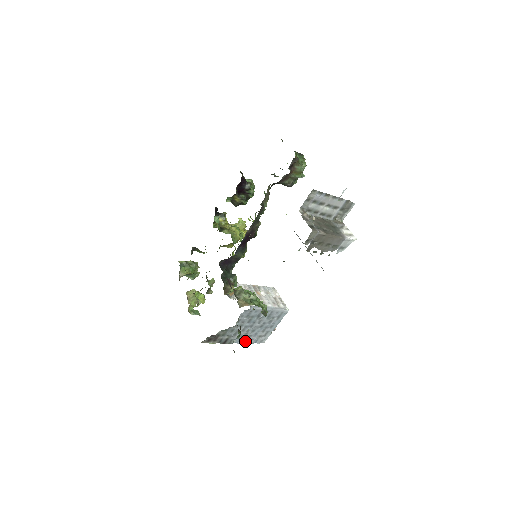
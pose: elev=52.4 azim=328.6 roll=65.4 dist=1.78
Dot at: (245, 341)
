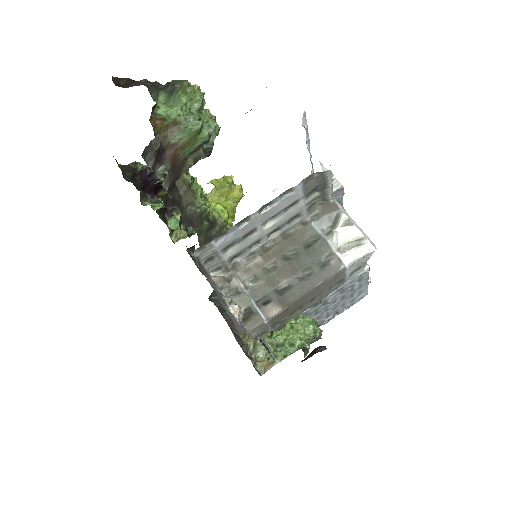
Dot at: (335, 314)
